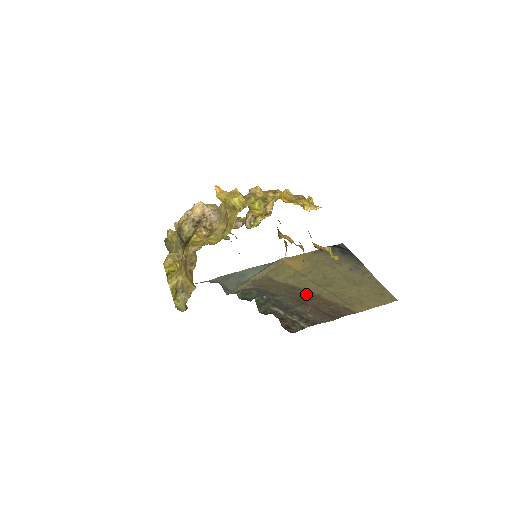
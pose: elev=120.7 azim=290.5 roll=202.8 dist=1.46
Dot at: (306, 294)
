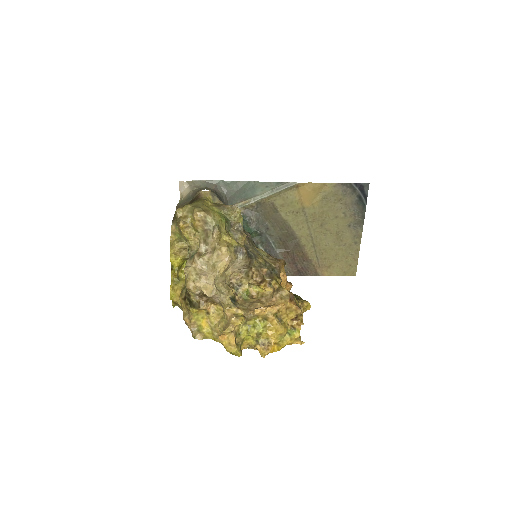
Dot at: (294, 240)
